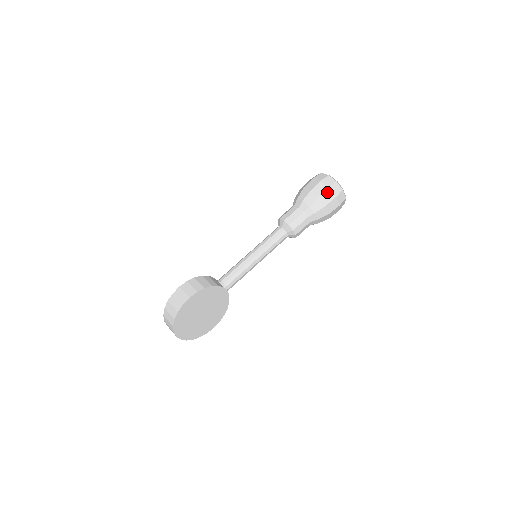
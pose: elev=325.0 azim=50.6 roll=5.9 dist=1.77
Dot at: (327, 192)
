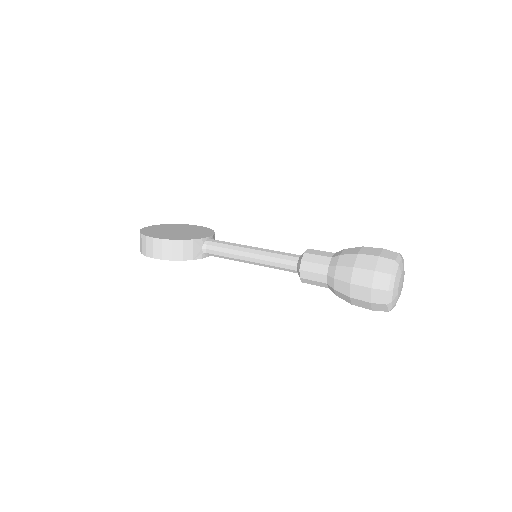
Dot at: (364, 302)
